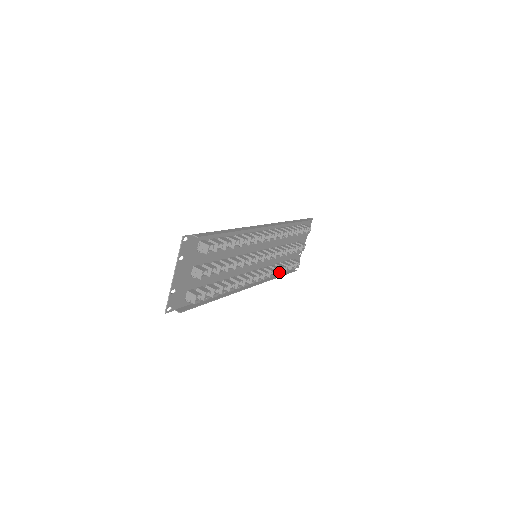
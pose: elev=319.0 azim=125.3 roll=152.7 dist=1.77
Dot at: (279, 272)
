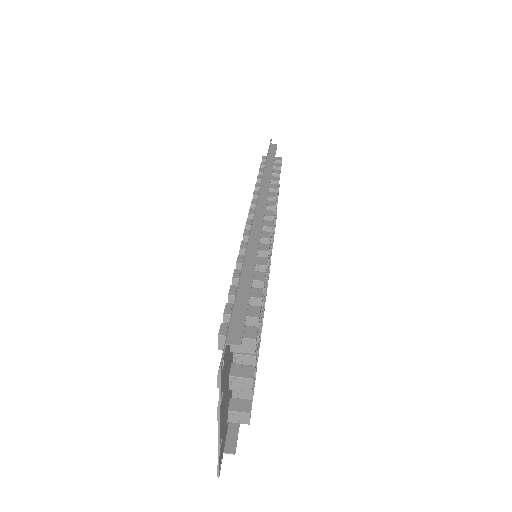
Dot at: occluded
